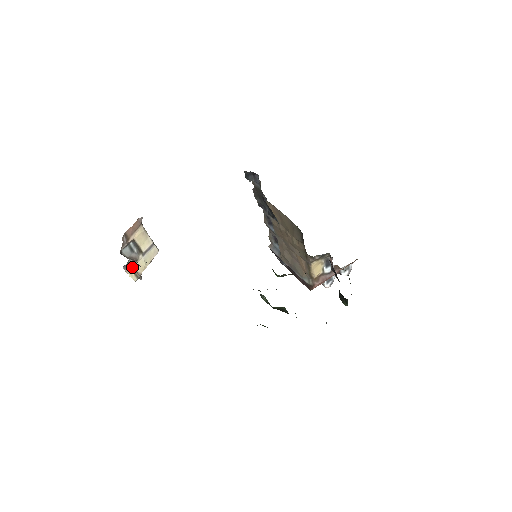
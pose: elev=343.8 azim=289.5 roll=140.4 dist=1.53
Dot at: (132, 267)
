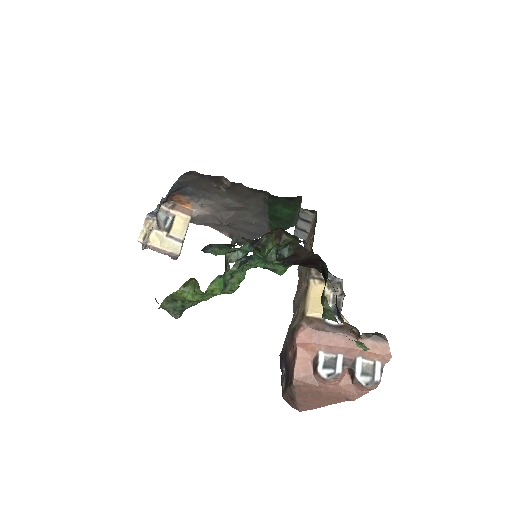
Dot at: (151, 225)
